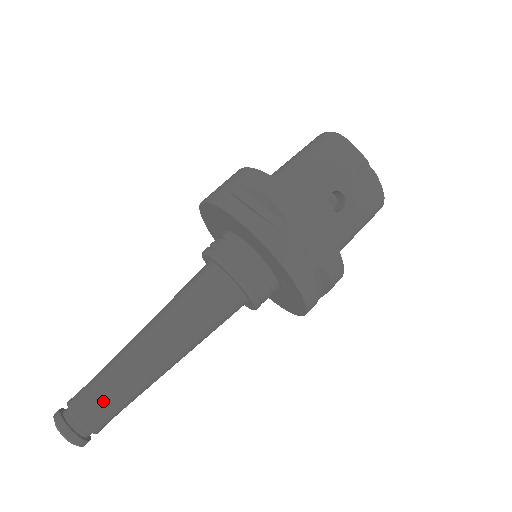
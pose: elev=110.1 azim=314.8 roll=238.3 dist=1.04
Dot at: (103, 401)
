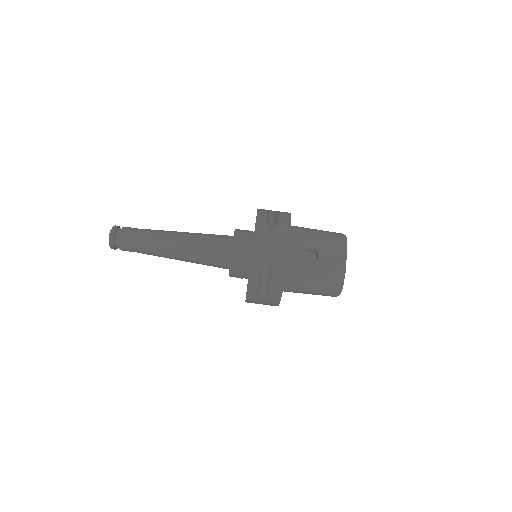
Dot at: (136, 234)
